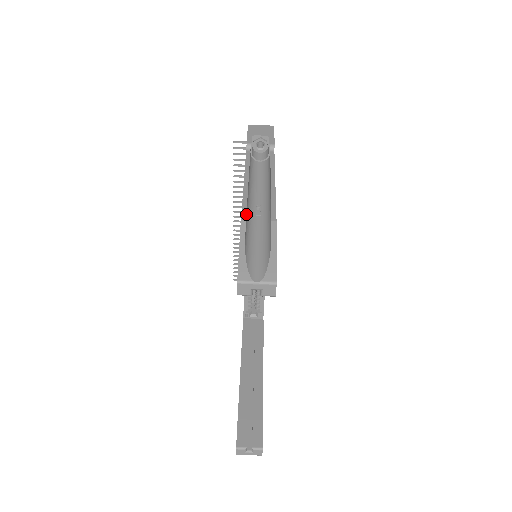
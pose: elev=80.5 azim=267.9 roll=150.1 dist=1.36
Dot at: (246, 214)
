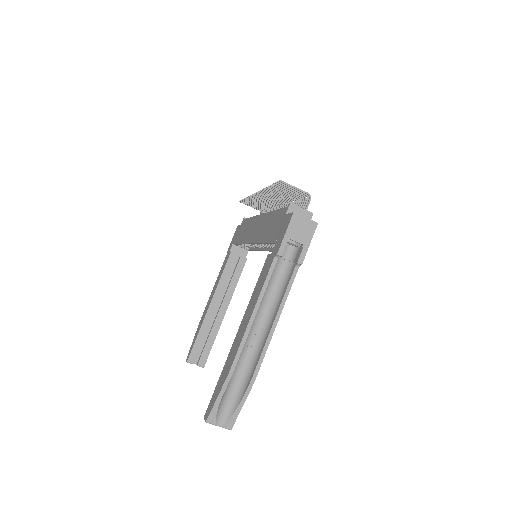
Dot at: occluded
